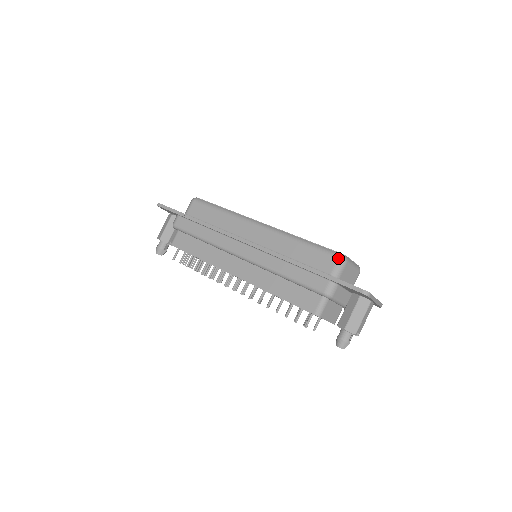
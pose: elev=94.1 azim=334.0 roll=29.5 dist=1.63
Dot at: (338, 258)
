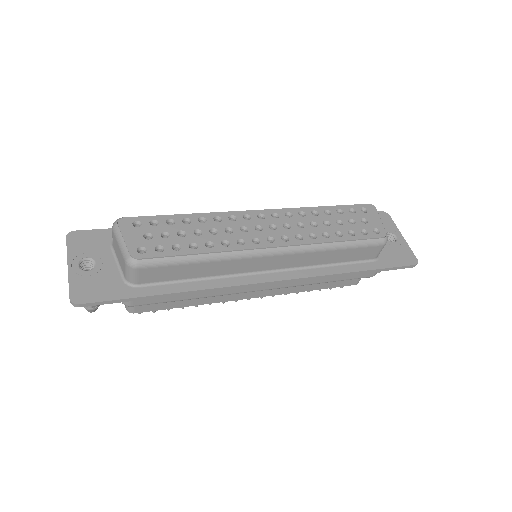
Dot at: (383, 246)
